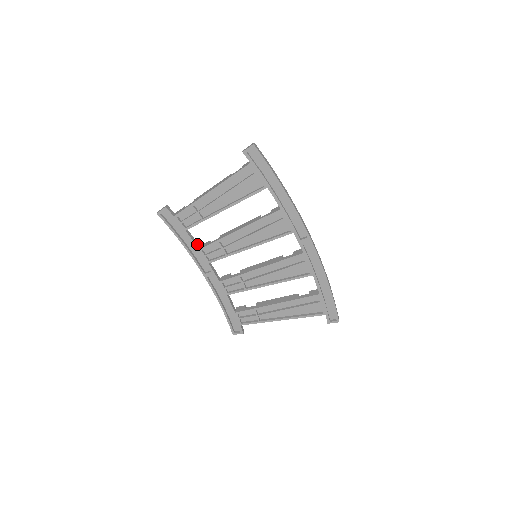
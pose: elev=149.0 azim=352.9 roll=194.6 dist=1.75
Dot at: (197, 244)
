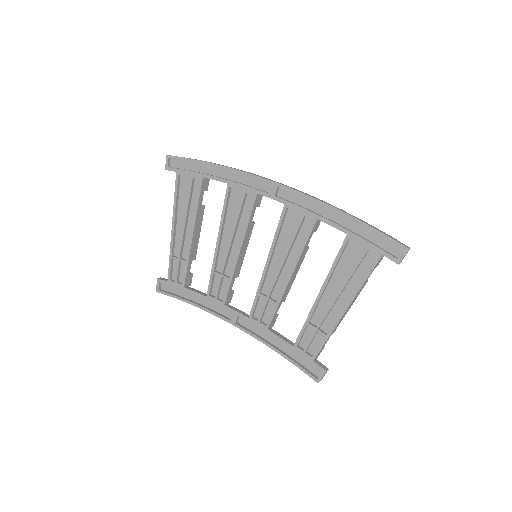
Dot at: (204, 294)
